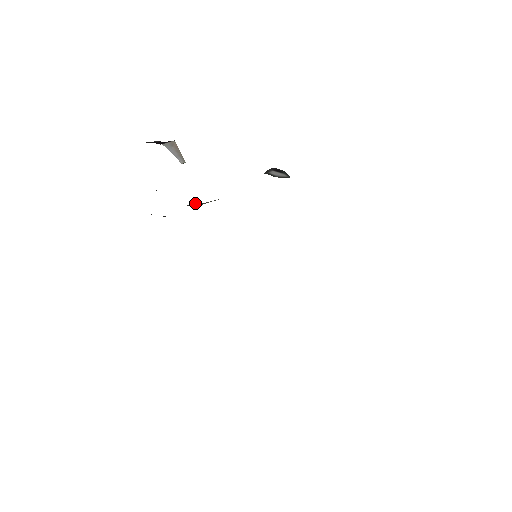
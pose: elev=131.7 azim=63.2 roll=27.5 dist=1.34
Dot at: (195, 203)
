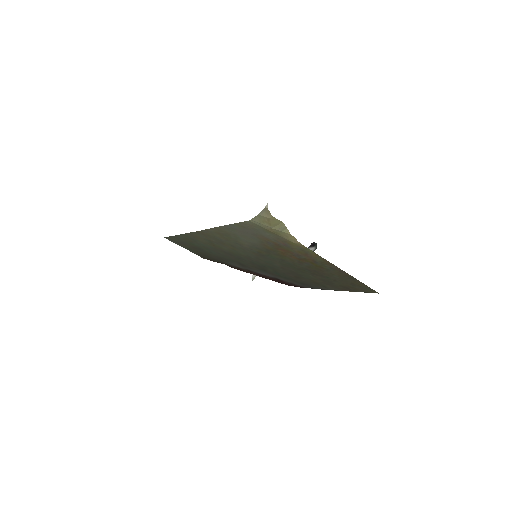
Dot at: occluded
